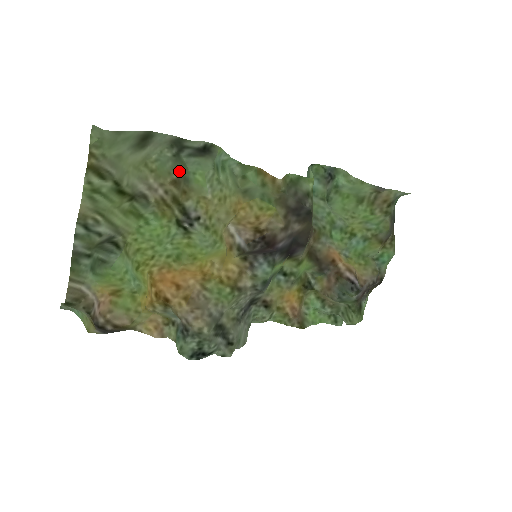
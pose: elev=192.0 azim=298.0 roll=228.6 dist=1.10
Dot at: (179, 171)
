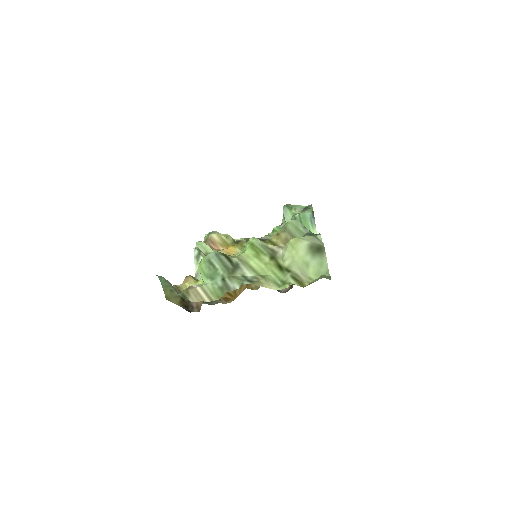
Dot at: occluded
